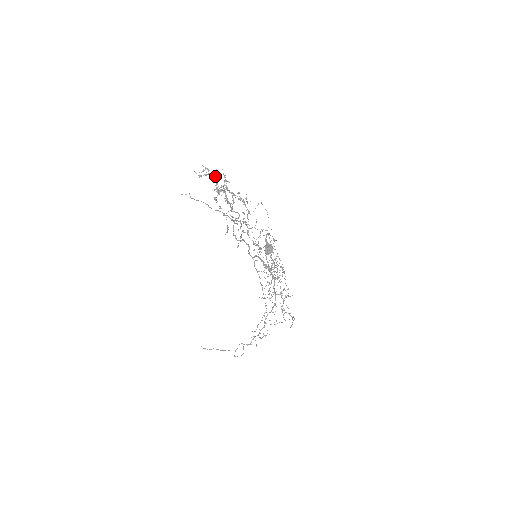
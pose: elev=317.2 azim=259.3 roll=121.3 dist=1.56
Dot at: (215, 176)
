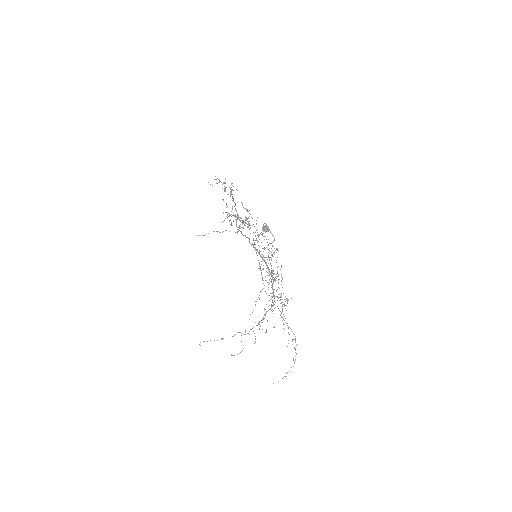
Dot at: (224, 183)
